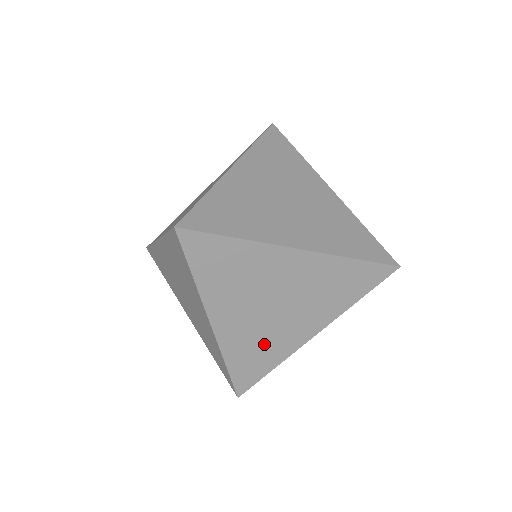
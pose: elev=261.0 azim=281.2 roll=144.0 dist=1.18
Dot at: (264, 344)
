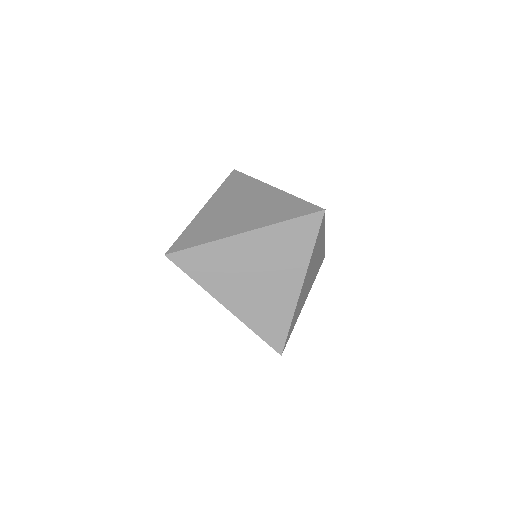
Dot at: (270, 307)
